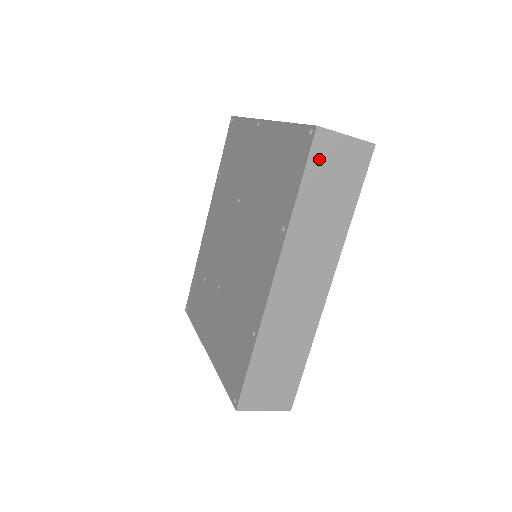
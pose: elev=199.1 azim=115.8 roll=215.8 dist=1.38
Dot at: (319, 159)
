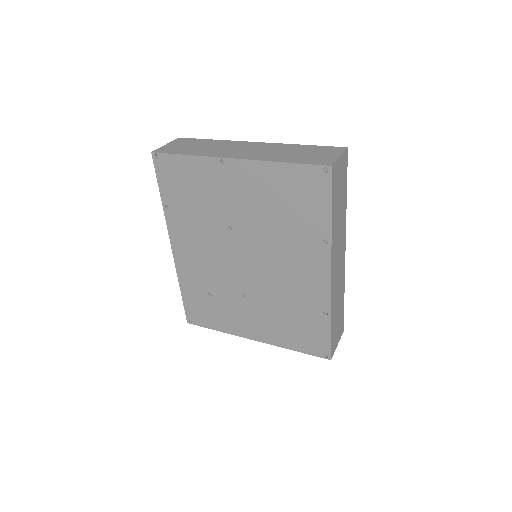
Dot at: (334, 185)
